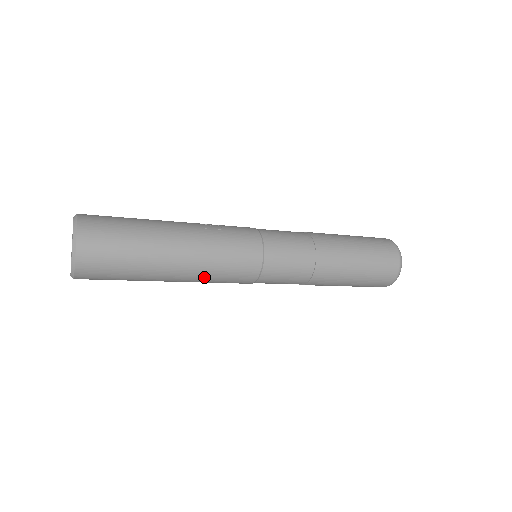
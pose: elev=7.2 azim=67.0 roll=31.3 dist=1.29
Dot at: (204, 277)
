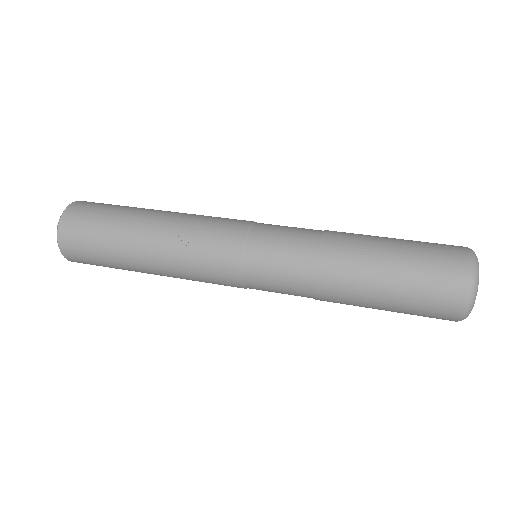
Dot at: occluded
